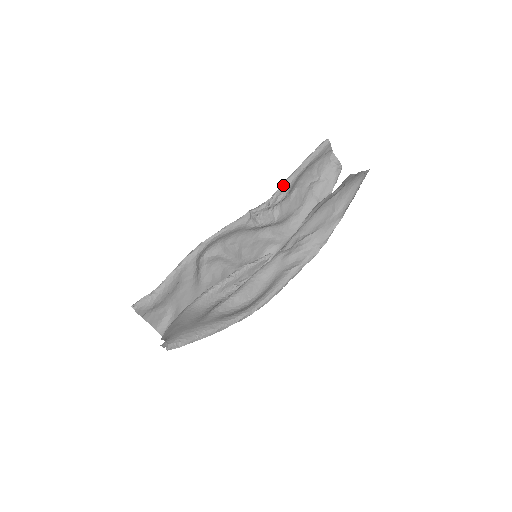
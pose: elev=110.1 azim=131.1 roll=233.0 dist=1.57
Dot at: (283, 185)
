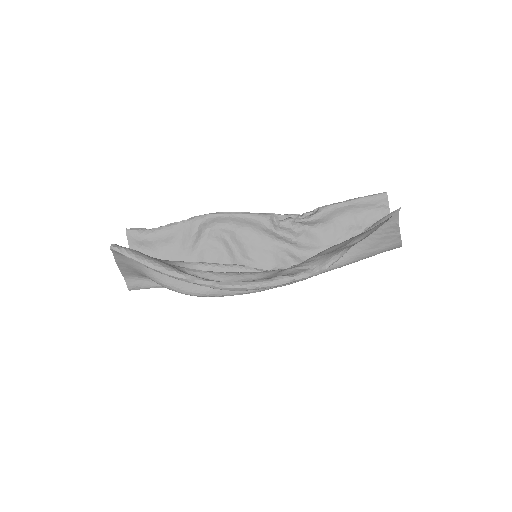
Dot at: (318, 209)
